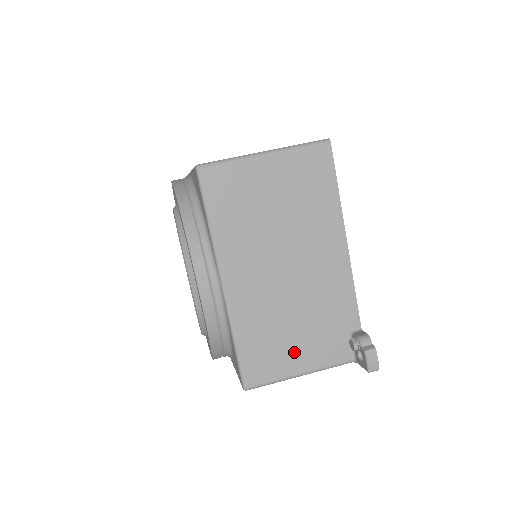
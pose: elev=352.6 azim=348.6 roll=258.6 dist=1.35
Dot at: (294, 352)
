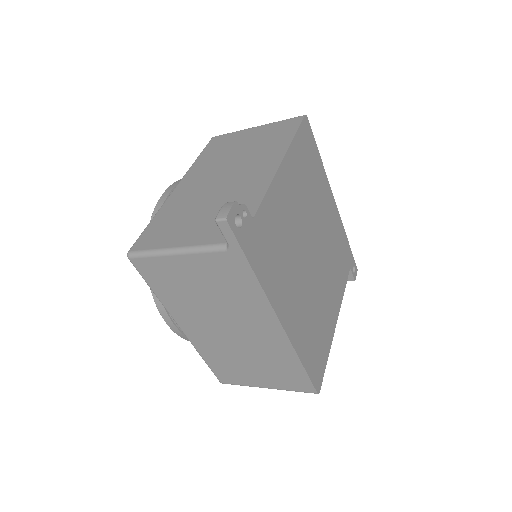
Dot at: (184, 231)
